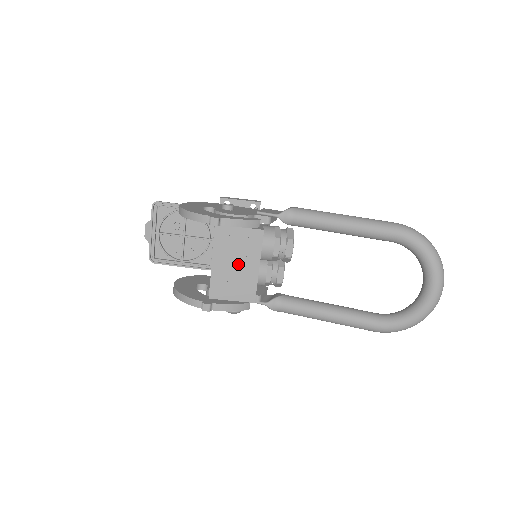
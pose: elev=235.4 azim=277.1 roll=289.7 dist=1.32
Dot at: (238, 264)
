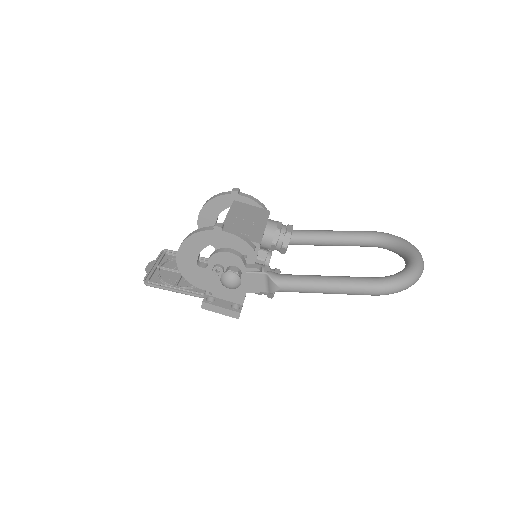
Dot at: (248, 221)
